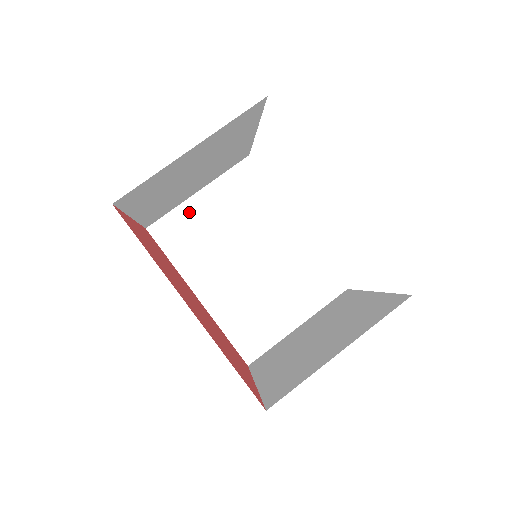
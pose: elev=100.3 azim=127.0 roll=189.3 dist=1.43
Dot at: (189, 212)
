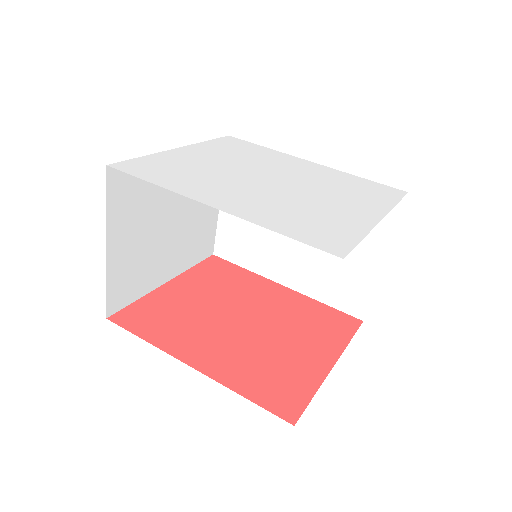
Dot at: (227, 221)
